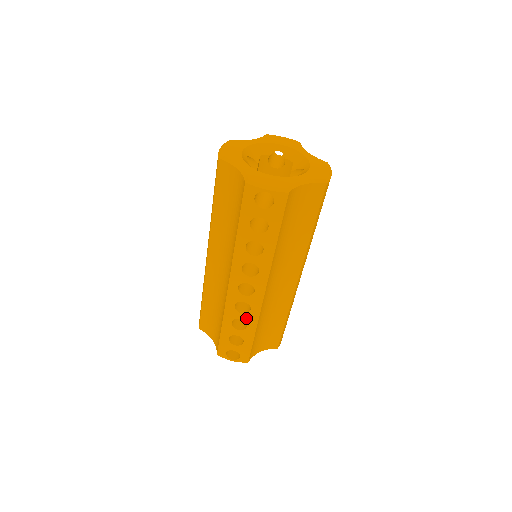
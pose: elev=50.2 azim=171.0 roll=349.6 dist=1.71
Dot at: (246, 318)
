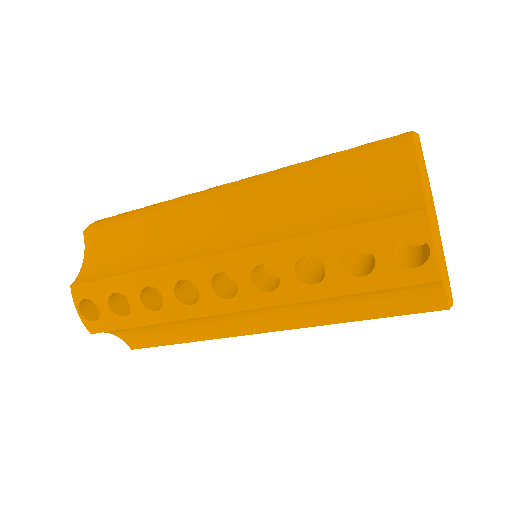
Dot at: occluded
